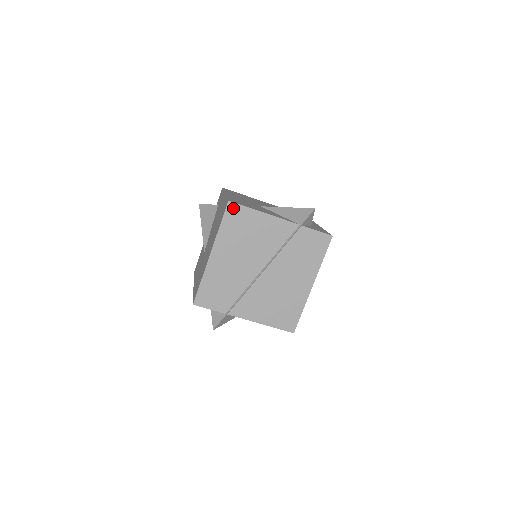
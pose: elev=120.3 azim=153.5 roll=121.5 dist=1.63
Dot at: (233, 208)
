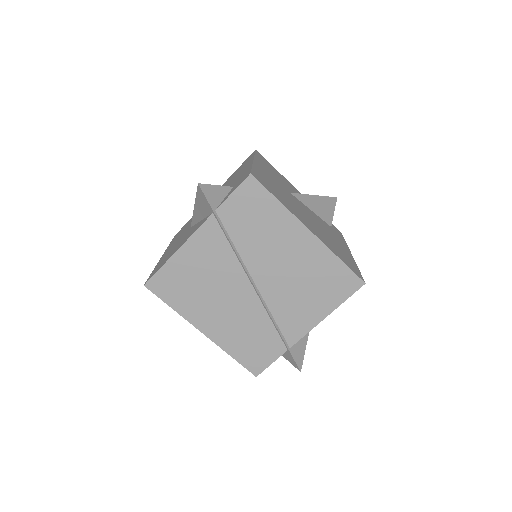
Dot at: (155, 284)
